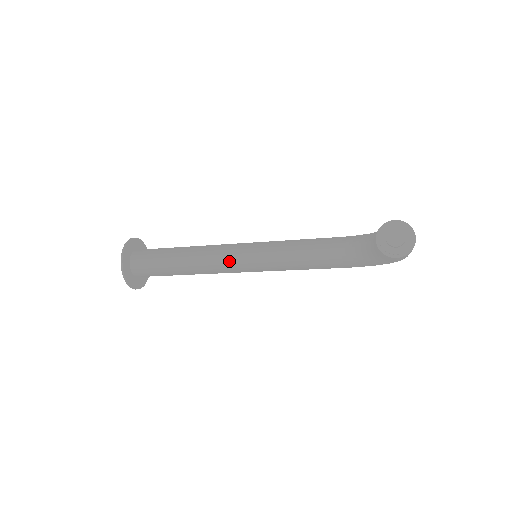
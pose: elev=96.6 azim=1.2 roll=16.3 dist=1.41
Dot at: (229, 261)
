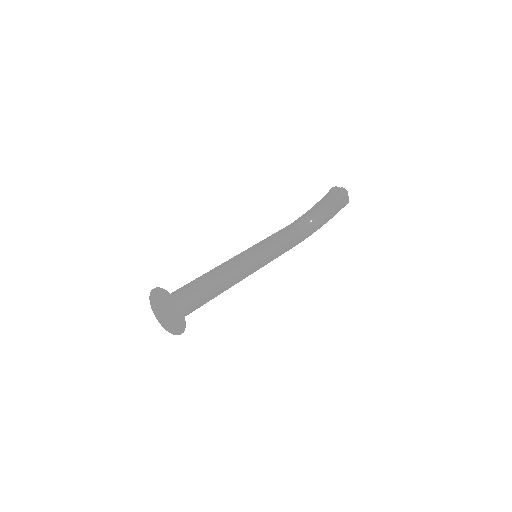
Dot at: (246, 265)
